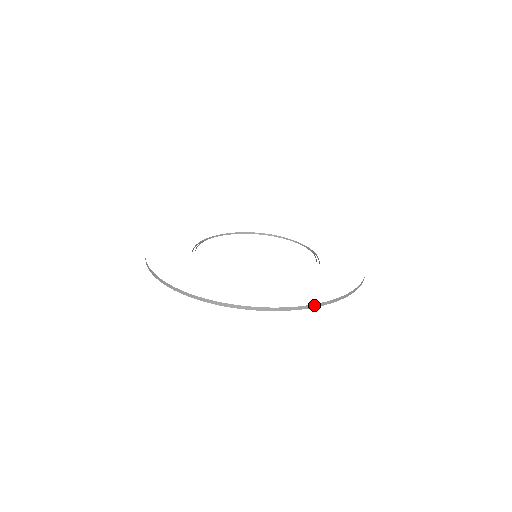
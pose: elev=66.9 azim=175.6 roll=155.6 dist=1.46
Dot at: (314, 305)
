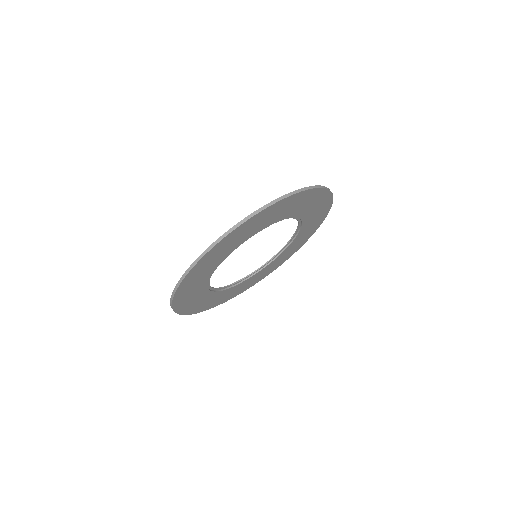
Dot at: (246, 218)
